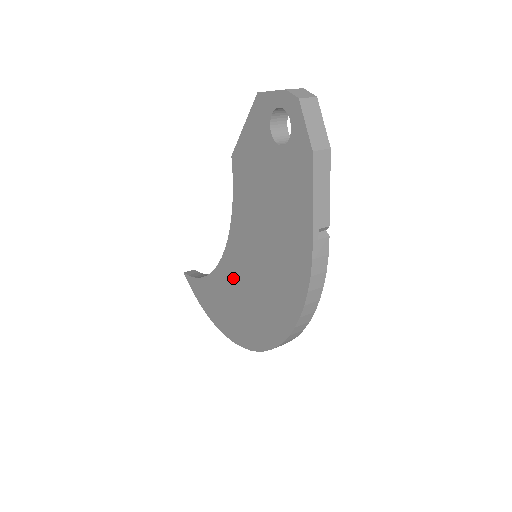
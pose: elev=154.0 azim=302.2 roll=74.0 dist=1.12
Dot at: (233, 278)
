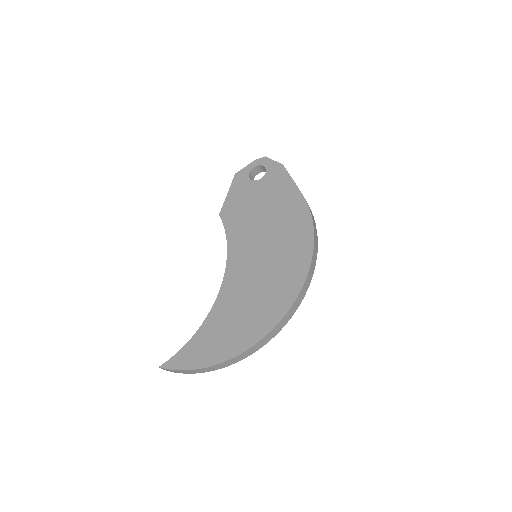
Dot at: (240, 285)
